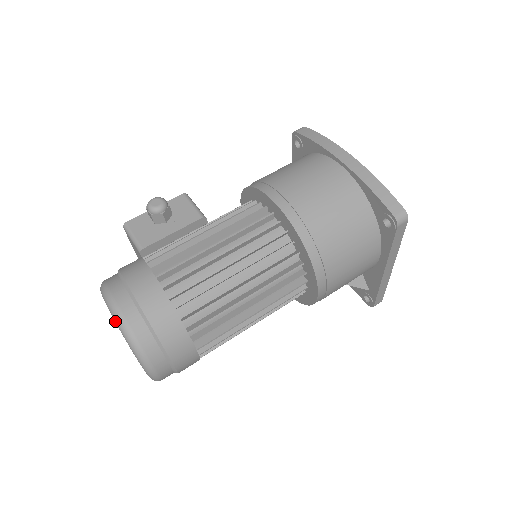
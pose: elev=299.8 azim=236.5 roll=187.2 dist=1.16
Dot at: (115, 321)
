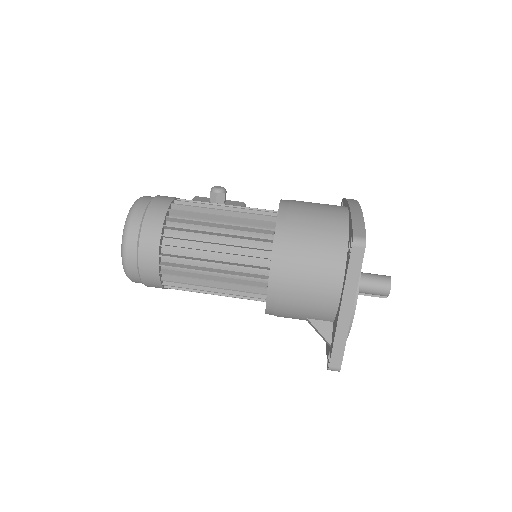
Dot at: occluded
